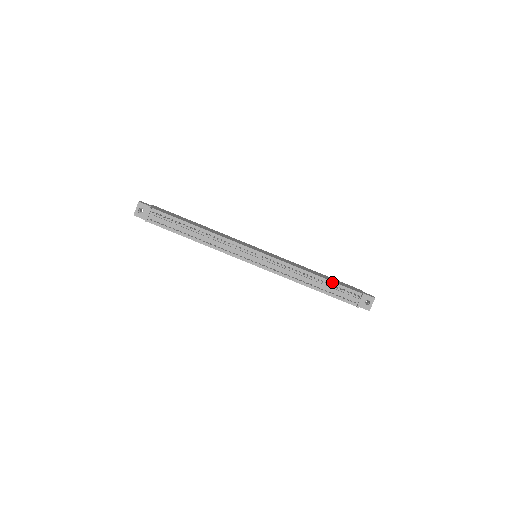
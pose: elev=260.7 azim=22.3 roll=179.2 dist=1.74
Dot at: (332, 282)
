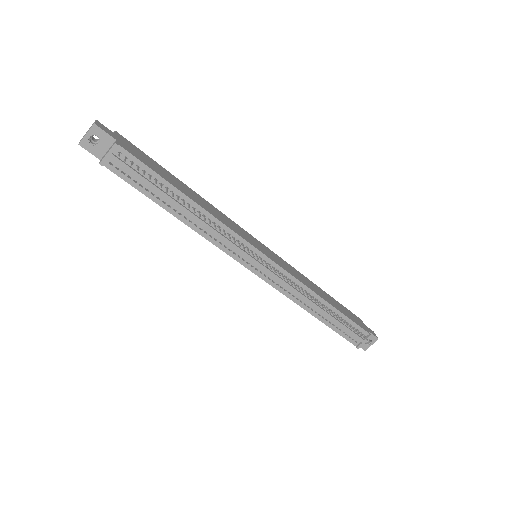
Dot at: (342, 314)
